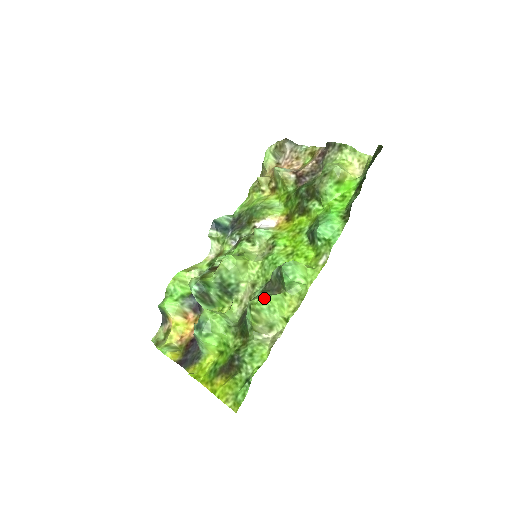
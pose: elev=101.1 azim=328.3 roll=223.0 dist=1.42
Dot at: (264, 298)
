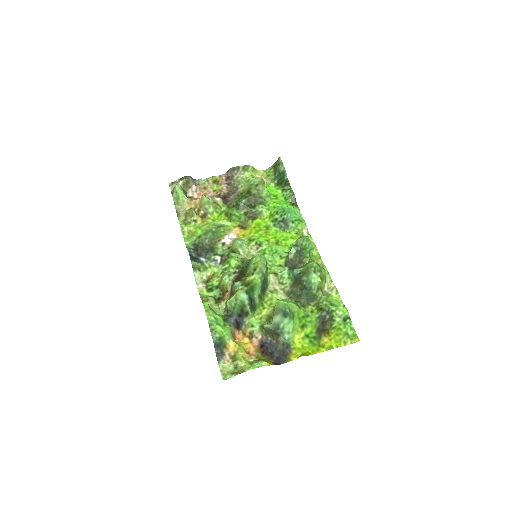
Dot at: (315, 262)
